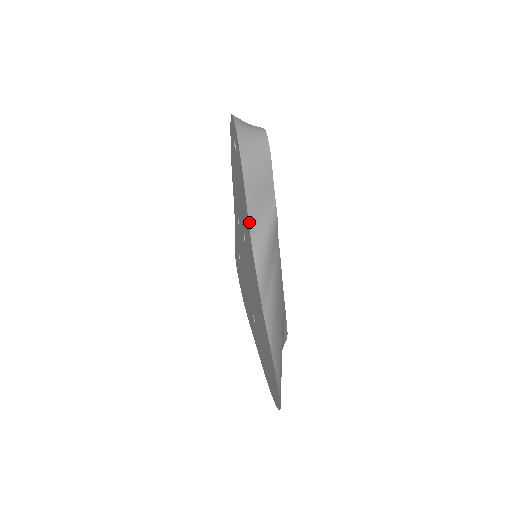
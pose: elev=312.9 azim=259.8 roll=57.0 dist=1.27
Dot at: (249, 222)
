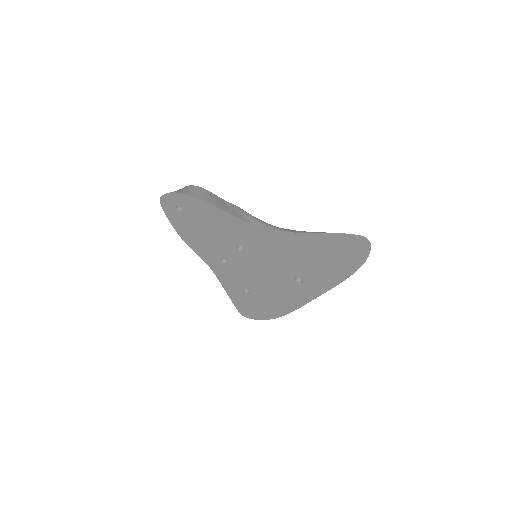
Dot at: (236, 217)
